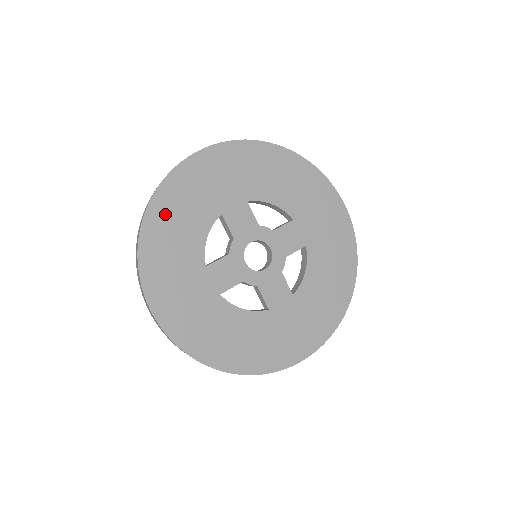
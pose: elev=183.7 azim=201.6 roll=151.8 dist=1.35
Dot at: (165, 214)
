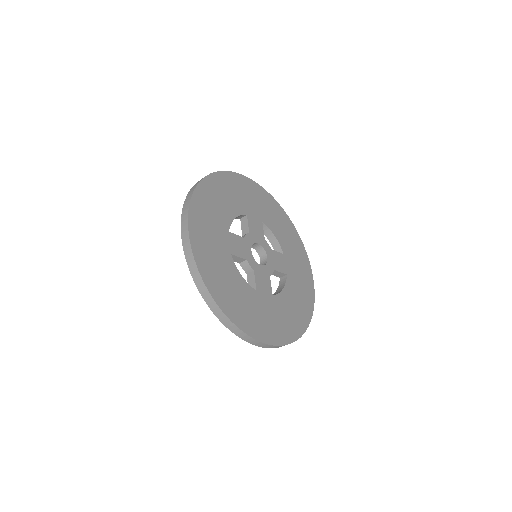
Dot at: (218, 186)
